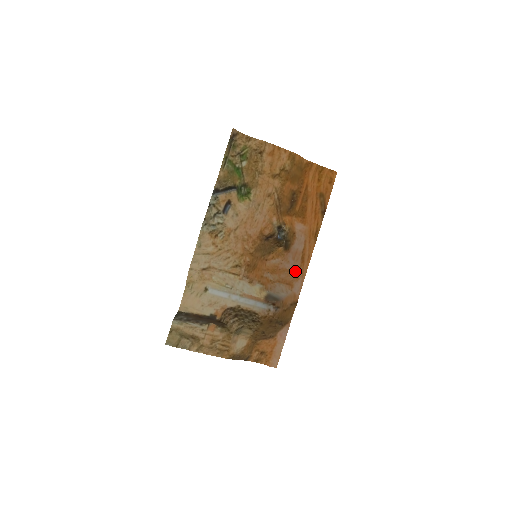
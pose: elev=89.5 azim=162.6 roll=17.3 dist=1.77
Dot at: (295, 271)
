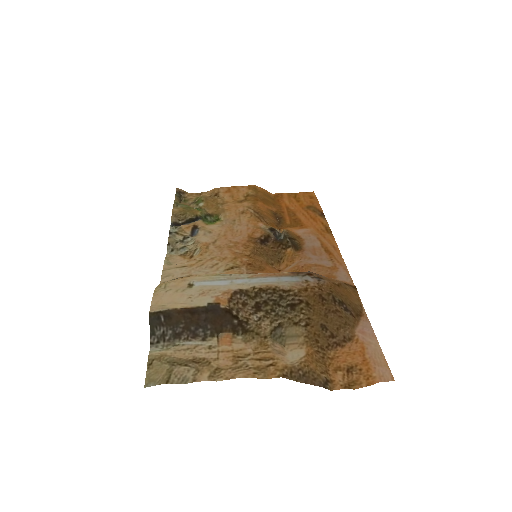
Dot at: (326, 264)
